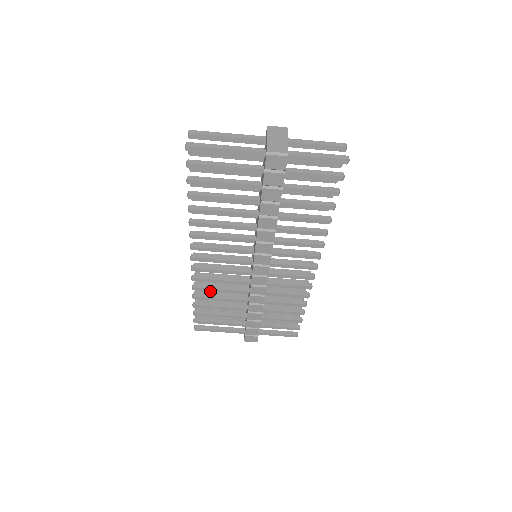
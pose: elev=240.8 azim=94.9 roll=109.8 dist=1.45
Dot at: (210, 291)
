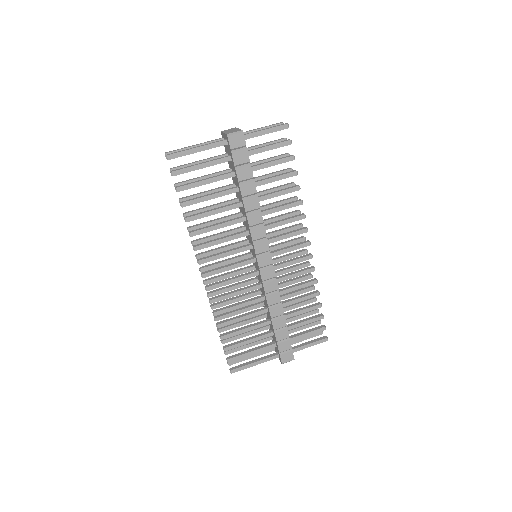
Dot at: occluded
